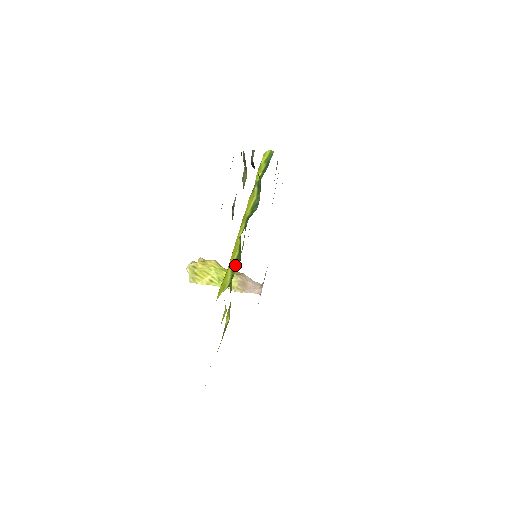
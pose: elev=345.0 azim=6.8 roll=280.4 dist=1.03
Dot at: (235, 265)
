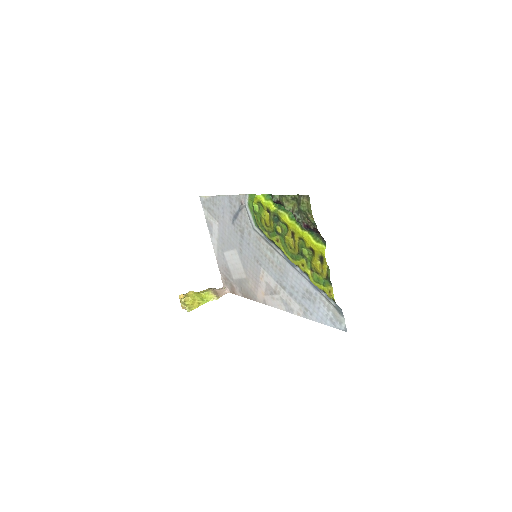
Dot at: (317, 240)
